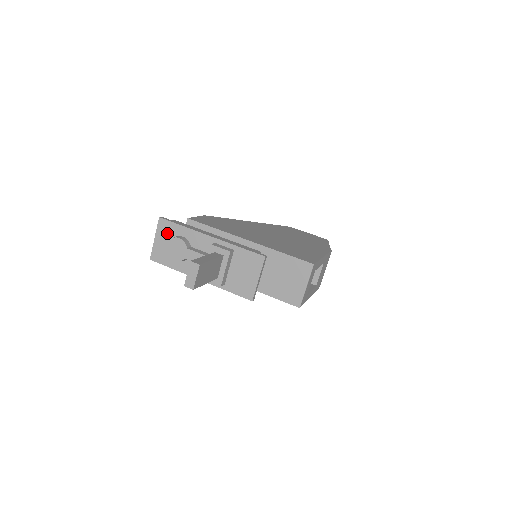
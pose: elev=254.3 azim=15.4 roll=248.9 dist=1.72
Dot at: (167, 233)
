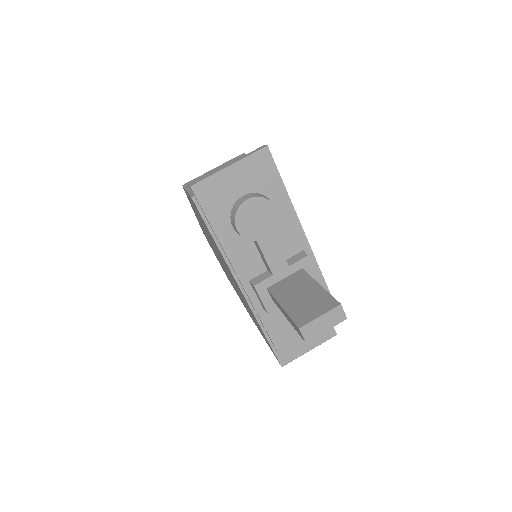
Dot at: (256, 178)
